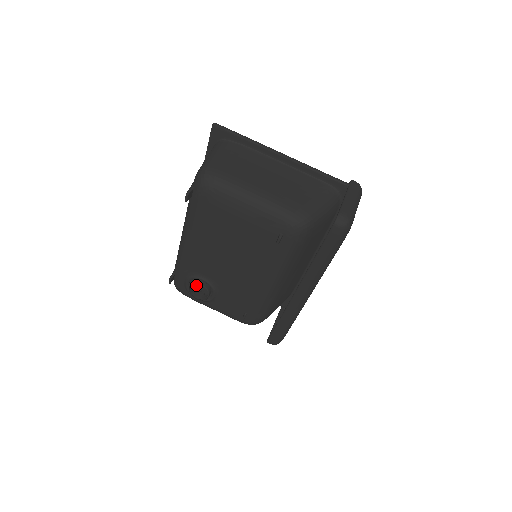
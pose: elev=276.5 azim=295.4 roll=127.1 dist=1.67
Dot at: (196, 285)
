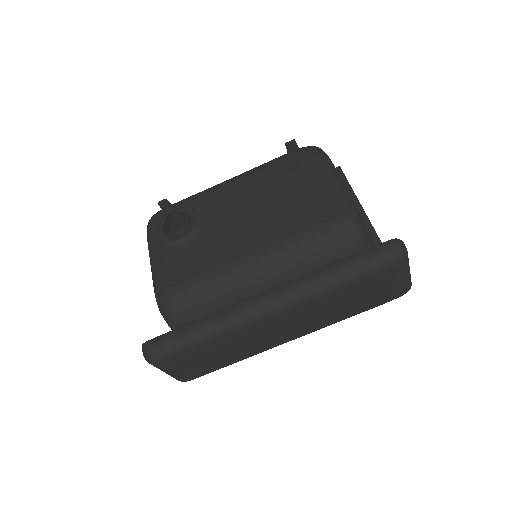
Dot at: occluded
